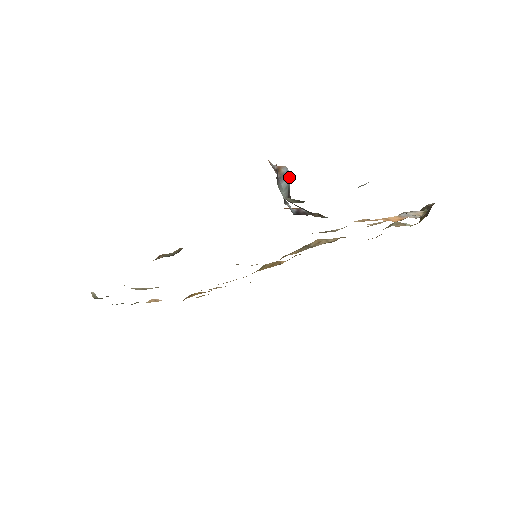
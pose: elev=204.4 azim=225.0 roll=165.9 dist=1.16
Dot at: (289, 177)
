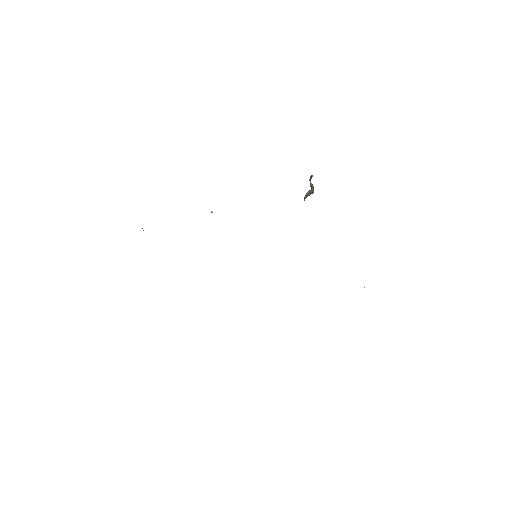
Dot at: (313, 189)
